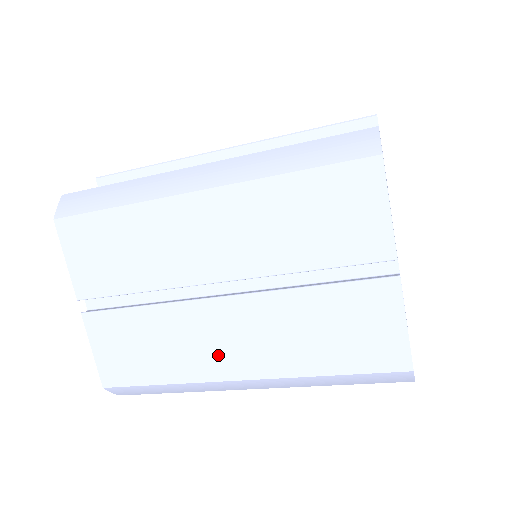
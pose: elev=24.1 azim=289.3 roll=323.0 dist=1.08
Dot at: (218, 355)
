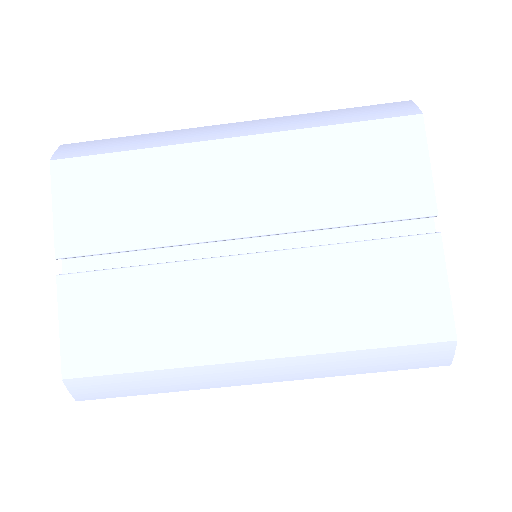
Dot at: (230, 327)
